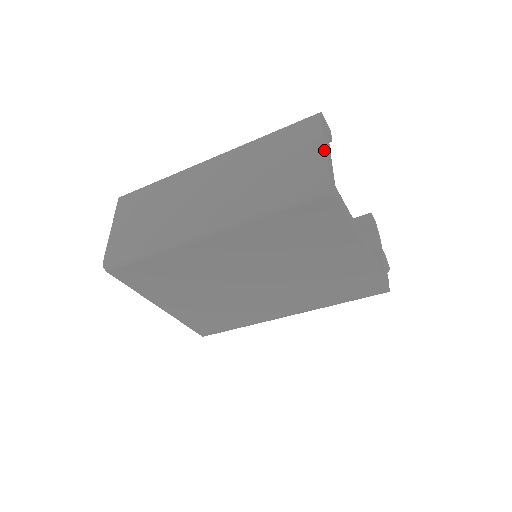
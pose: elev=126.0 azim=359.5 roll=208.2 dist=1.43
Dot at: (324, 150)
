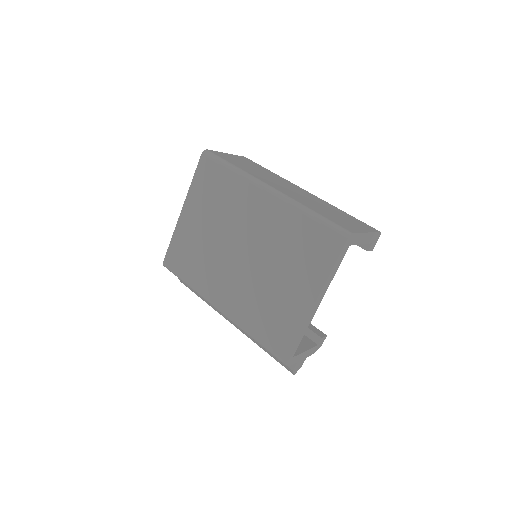
Dot at: (365, 232)
